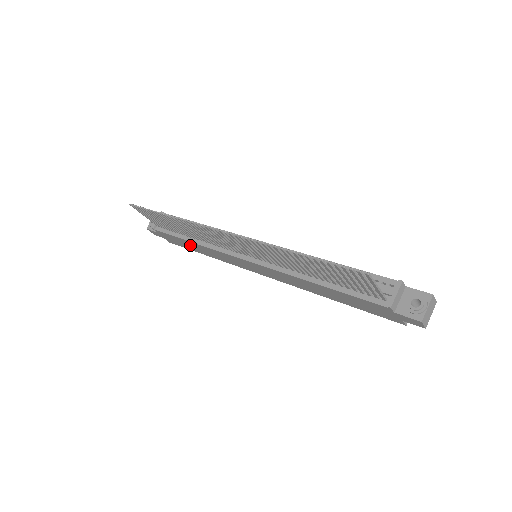
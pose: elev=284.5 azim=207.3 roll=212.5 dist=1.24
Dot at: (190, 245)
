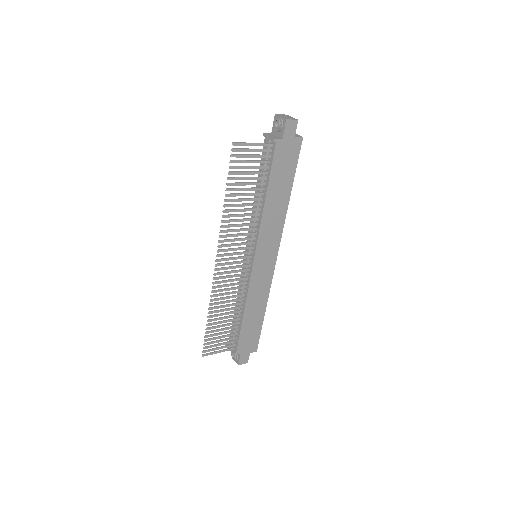
Dot at: (251, 322)
